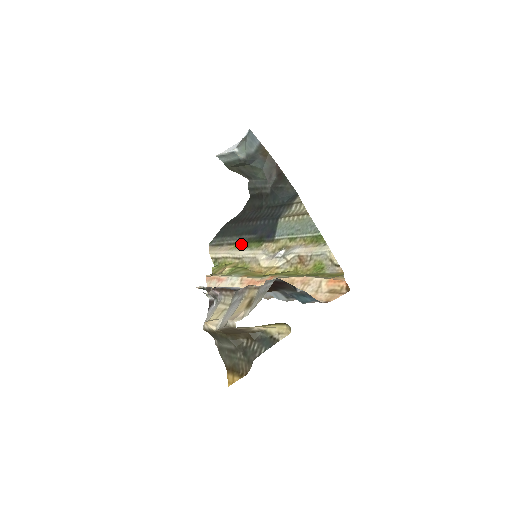
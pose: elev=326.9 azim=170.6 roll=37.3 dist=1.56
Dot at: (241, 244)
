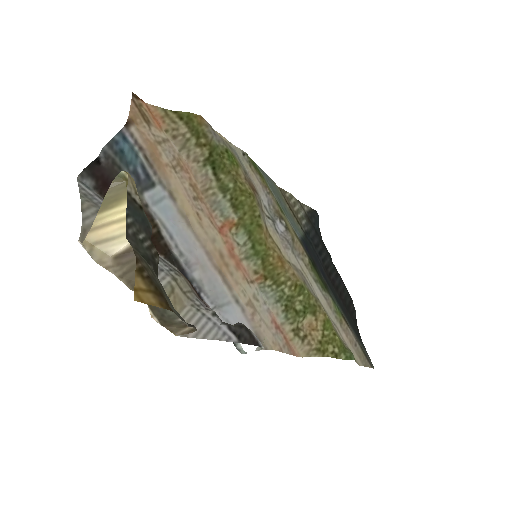
Dot at: (332, 301)
